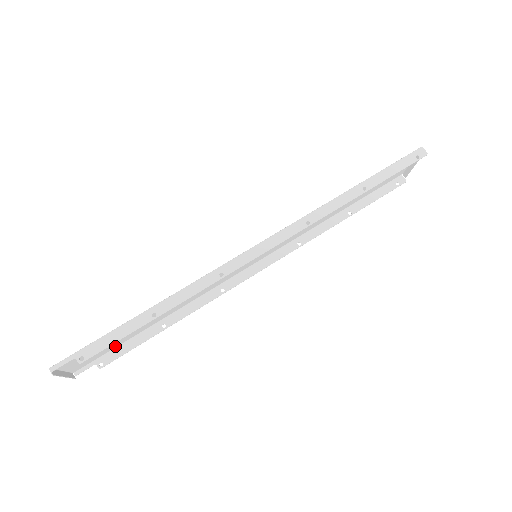
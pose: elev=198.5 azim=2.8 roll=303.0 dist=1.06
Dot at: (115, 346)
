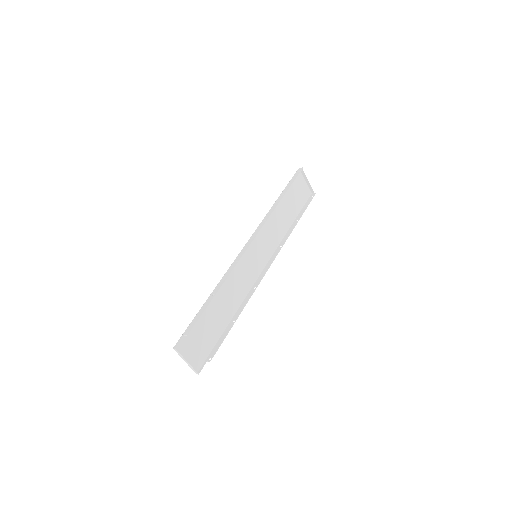
Dot at: (212, 346)
